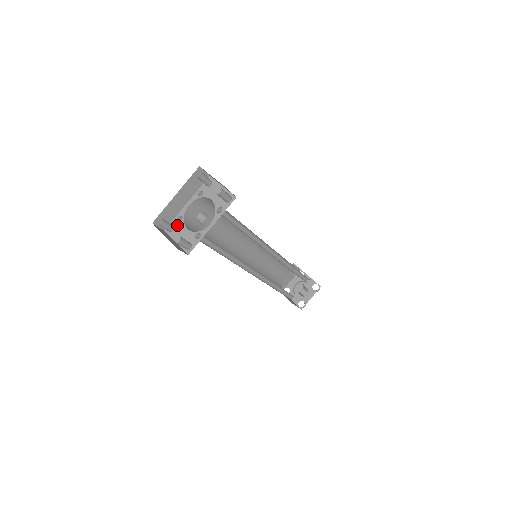
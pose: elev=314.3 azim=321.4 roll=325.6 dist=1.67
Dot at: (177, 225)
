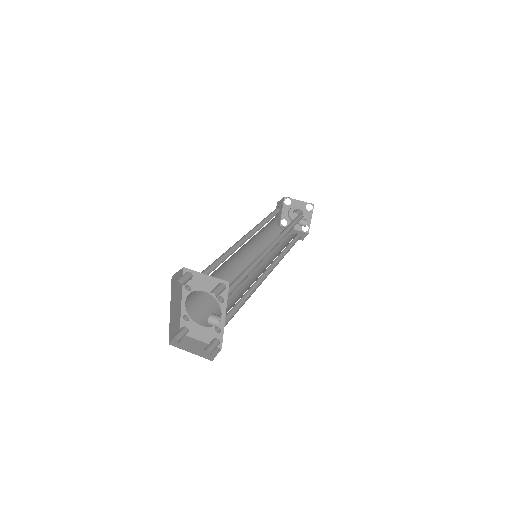
Dot at: (188, 325)
